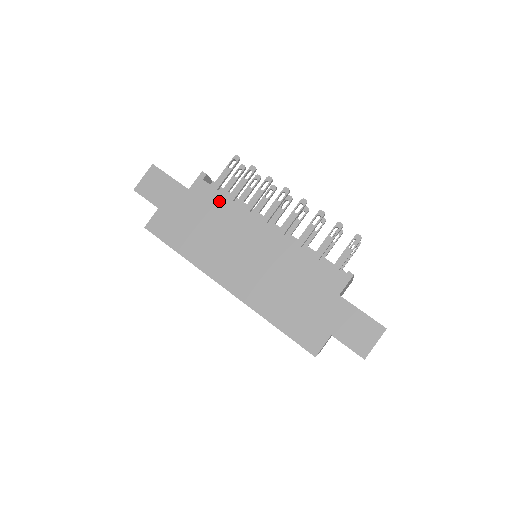
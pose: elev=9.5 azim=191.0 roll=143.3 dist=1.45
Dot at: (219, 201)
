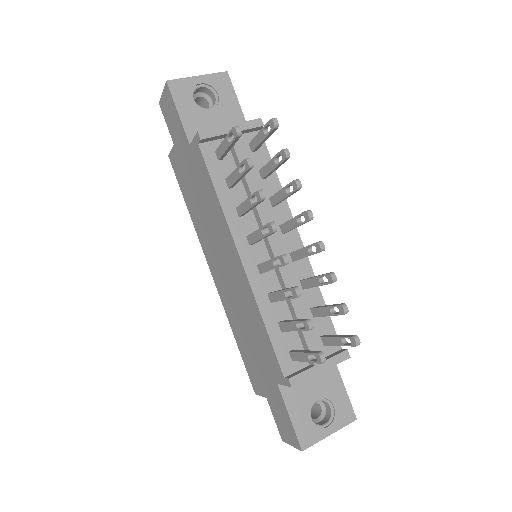
Dot at: (208, 185)
